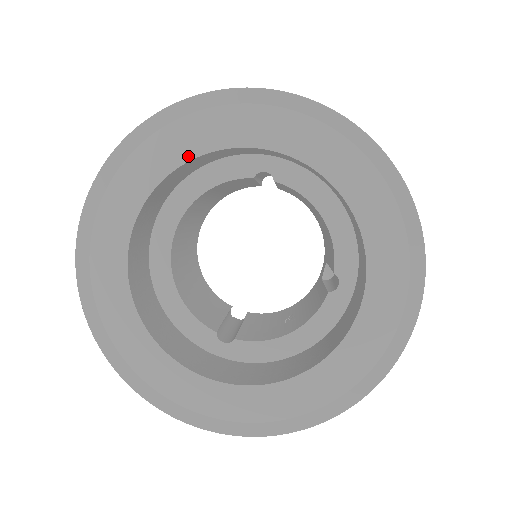
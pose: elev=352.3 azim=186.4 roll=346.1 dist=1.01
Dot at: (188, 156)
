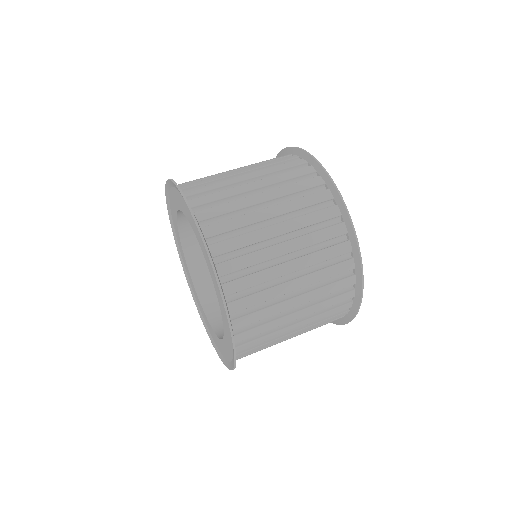
Dot at: (176, 211)
